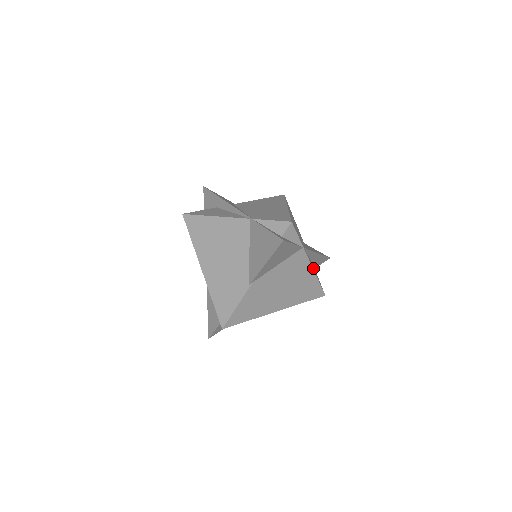
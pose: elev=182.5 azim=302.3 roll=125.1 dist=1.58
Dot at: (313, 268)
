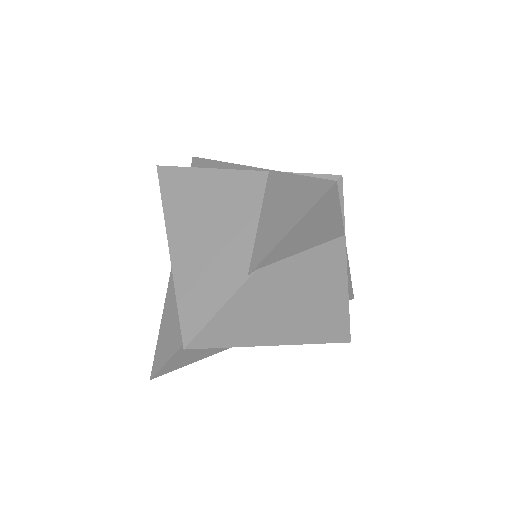
Dot at: occluded
